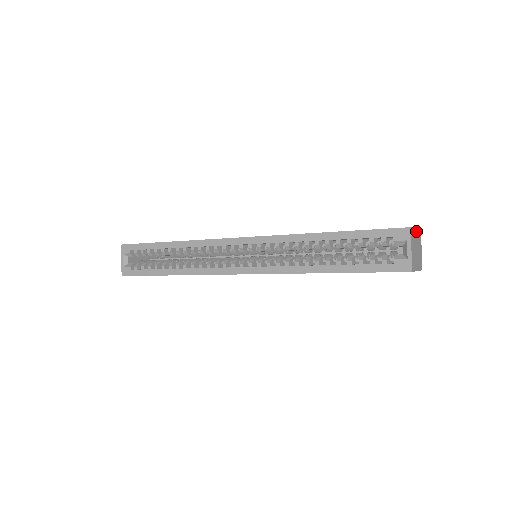
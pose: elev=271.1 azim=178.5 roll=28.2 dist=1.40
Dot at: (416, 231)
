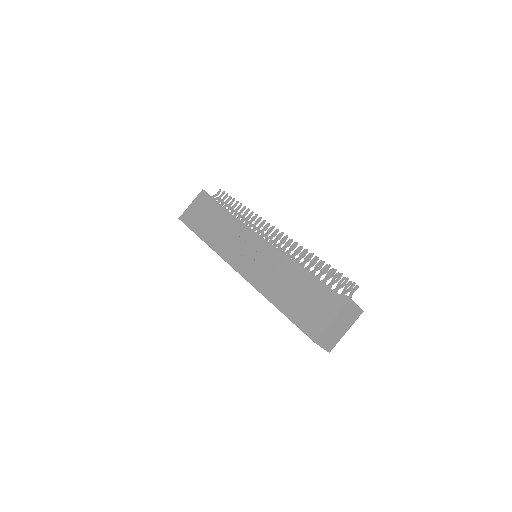
Dot at: (334, 320)
